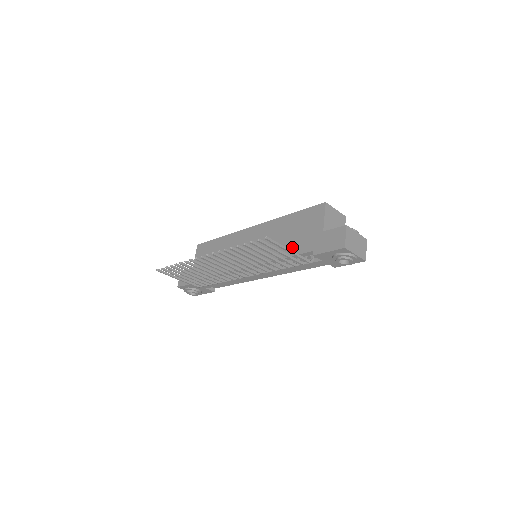
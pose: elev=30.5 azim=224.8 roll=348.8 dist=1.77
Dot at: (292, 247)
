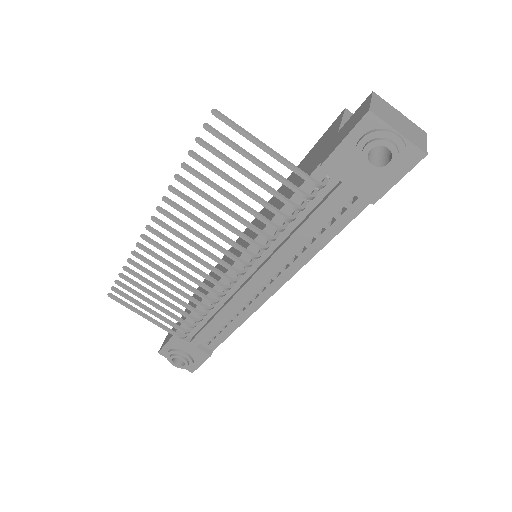
Dot at: occluded
